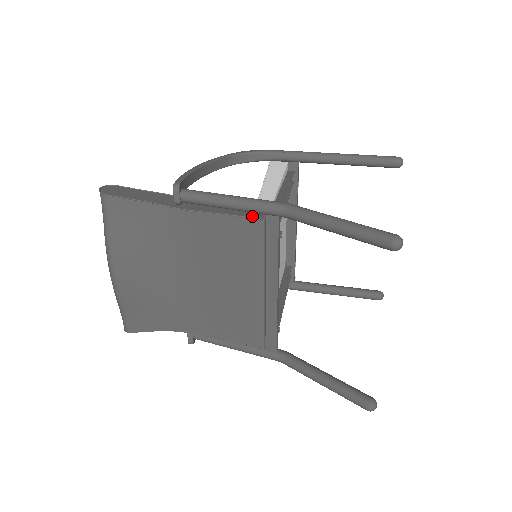
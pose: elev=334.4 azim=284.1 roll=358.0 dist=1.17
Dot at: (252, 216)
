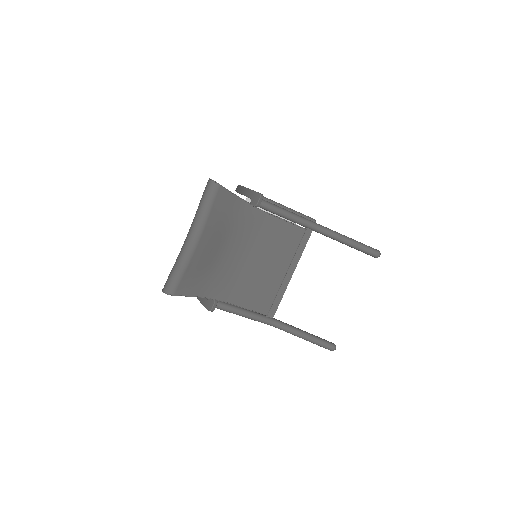
Dot at: (299, 226)
